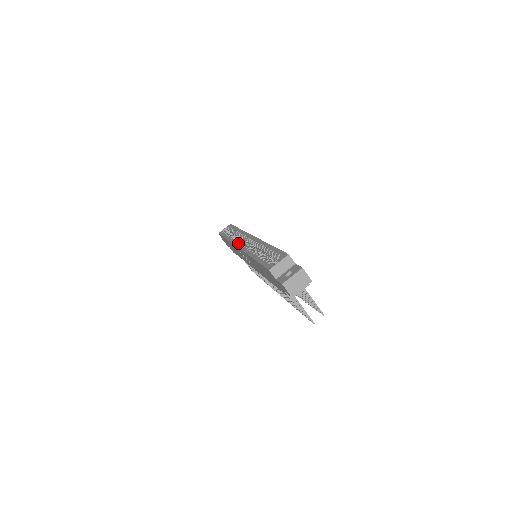
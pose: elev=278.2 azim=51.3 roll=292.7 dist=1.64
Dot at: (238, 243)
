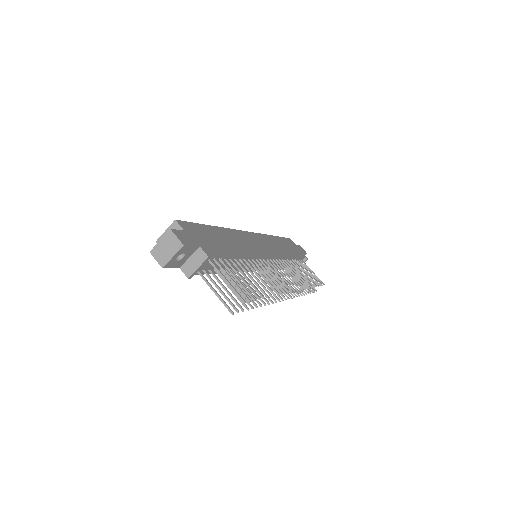
Dot at: occluded
